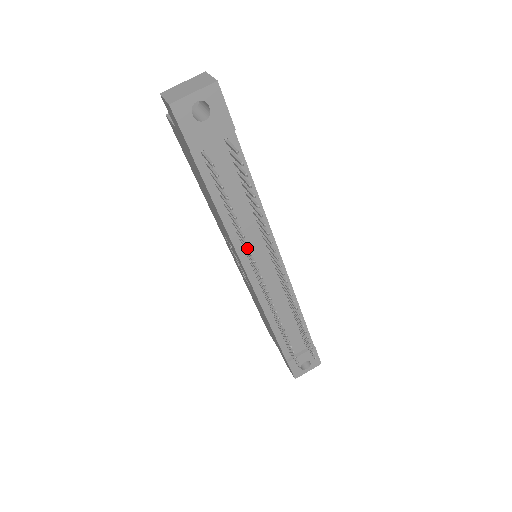
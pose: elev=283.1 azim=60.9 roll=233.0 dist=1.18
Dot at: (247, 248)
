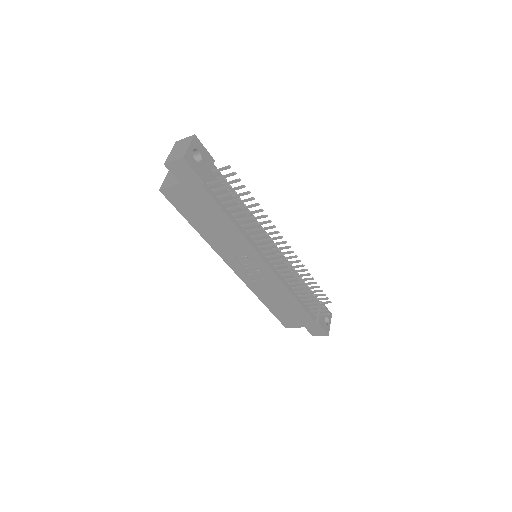
Dot at: (261, 234)
